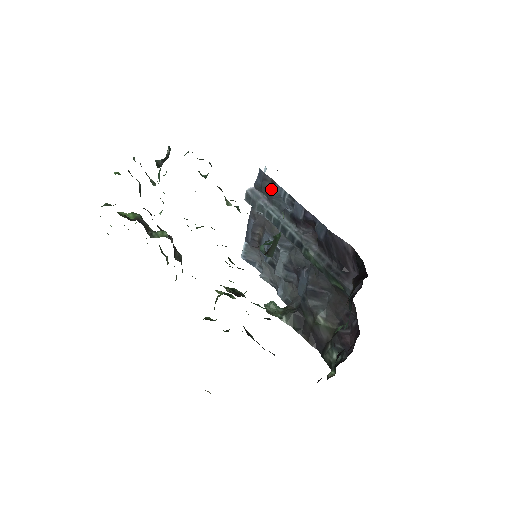
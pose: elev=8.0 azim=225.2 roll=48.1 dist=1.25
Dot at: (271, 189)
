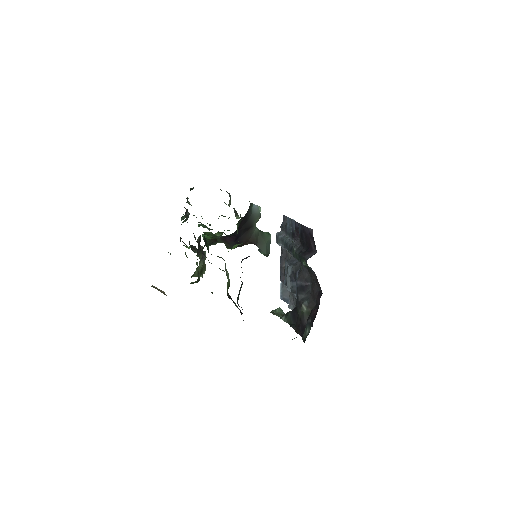
Dot at: (286, 224)
